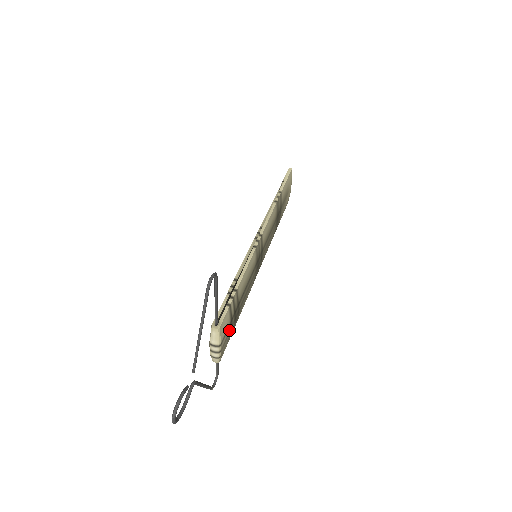
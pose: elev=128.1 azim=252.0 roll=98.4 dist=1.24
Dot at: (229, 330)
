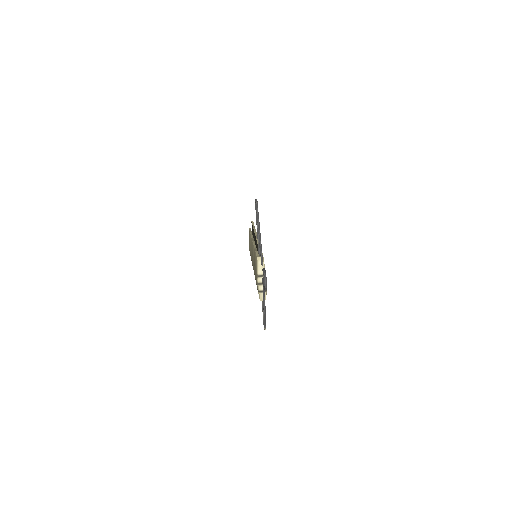
Dot at: occluded
